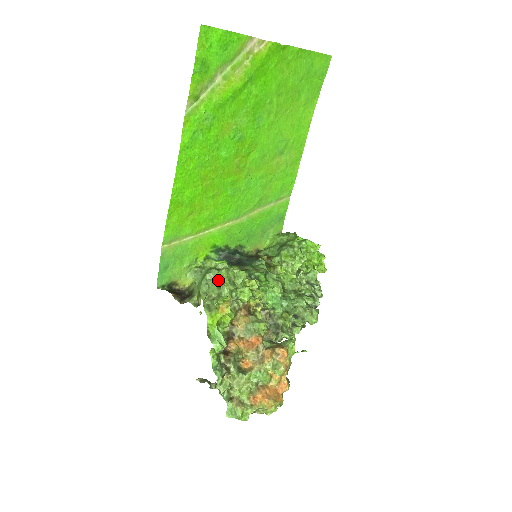
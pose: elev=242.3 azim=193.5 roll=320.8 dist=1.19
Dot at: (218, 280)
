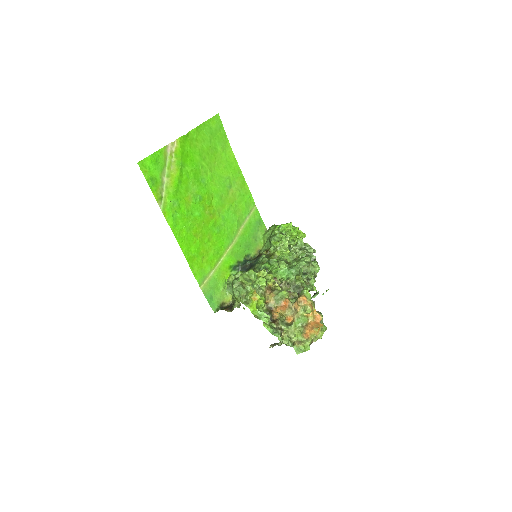
Dot at: (241, 284)
